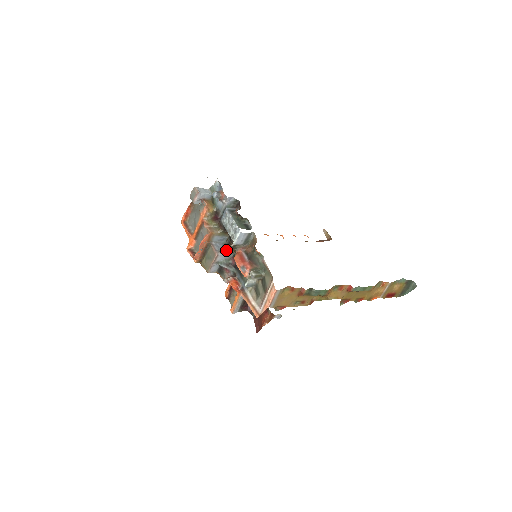
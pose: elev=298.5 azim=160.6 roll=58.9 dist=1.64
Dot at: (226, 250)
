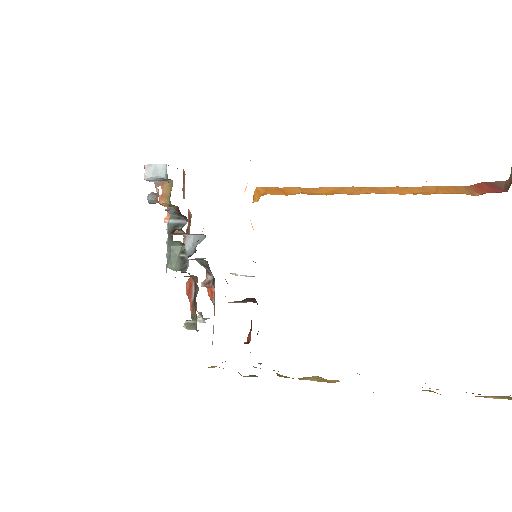
Dot at: occluded
